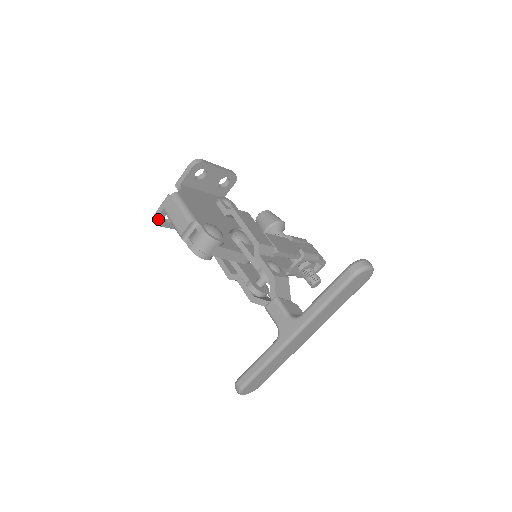
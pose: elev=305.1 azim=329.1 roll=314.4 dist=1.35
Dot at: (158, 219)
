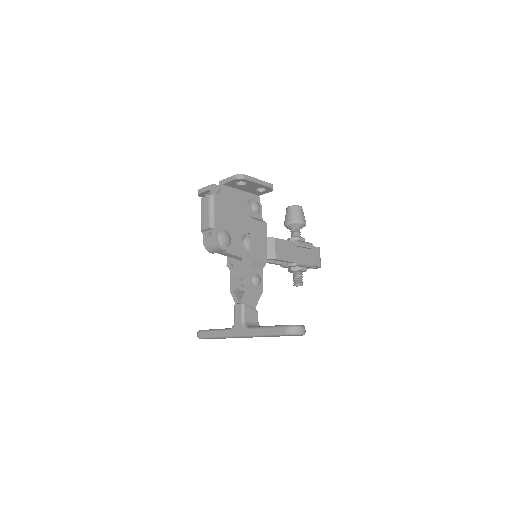
Dot at: (200, 194)
